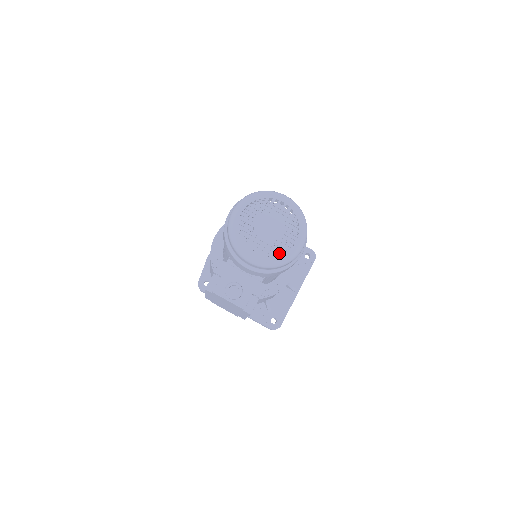
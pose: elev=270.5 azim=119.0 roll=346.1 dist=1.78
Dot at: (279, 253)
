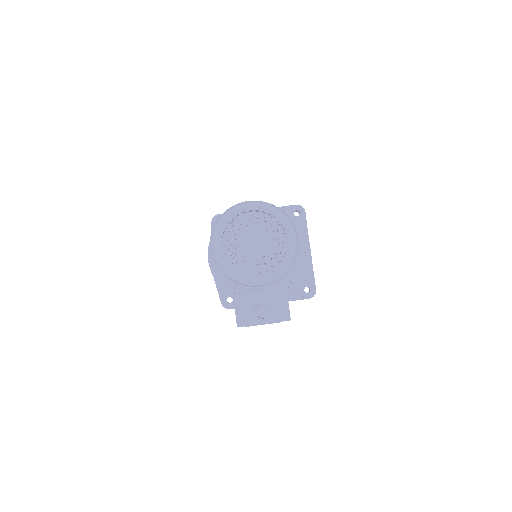
Dot at: (278, 253)
